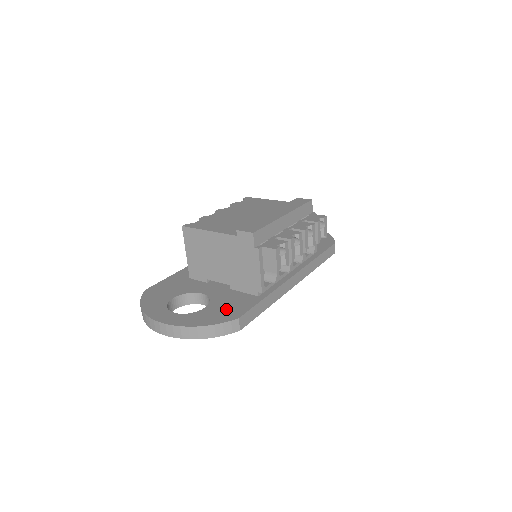
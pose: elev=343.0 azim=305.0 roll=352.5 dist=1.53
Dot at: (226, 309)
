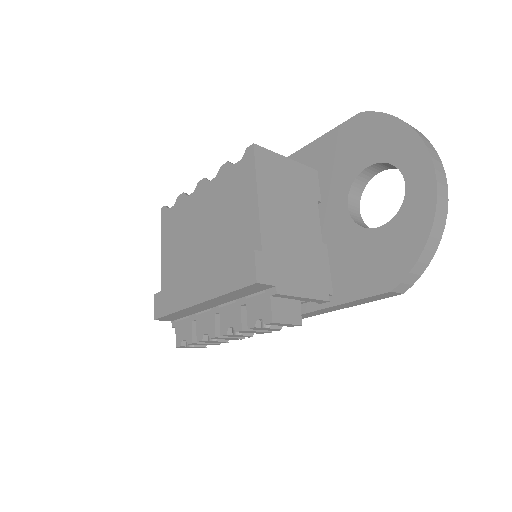
Dot at: occluded
